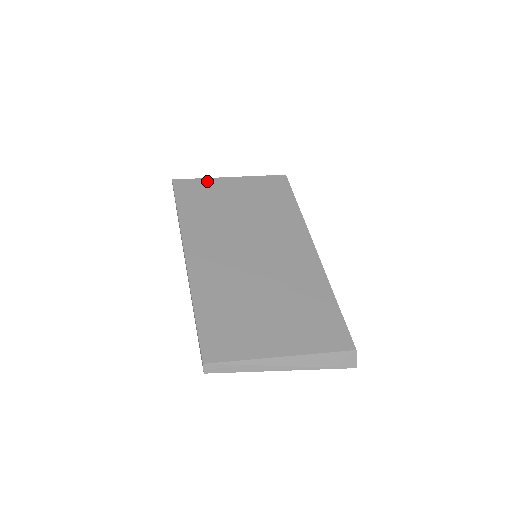
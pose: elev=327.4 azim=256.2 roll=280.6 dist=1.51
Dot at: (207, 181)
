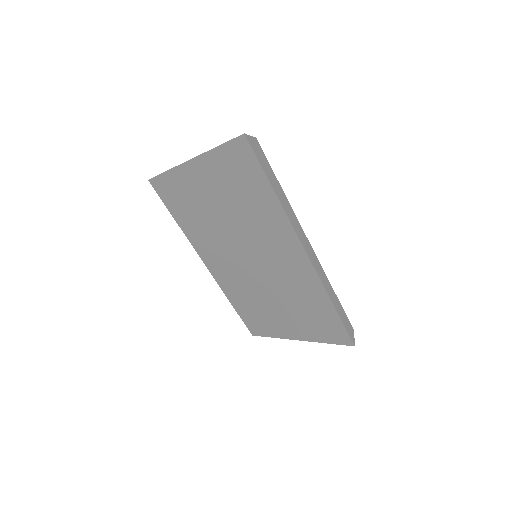
Dot at: occluded
